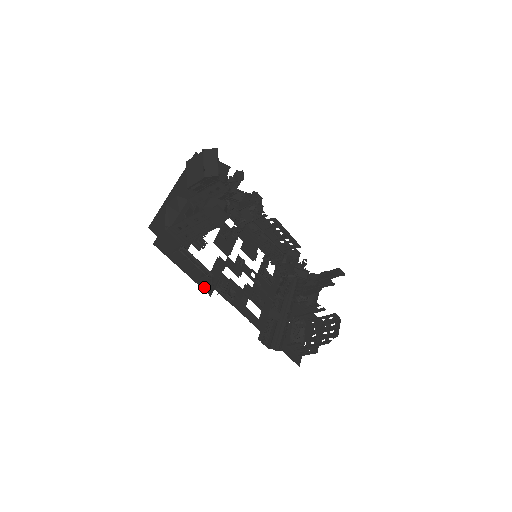
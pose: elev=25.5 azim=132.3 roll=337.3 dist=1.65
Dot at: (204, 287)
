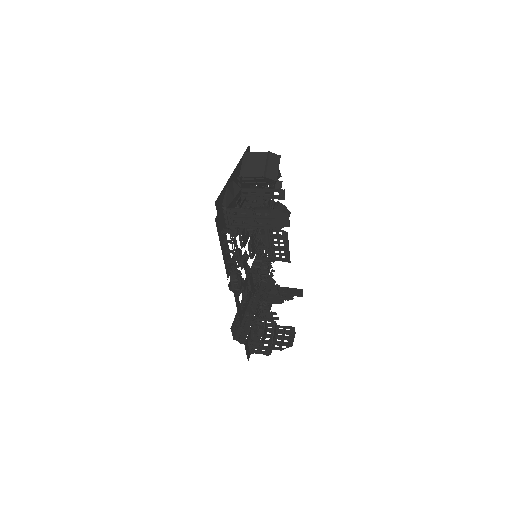
Dot at: (227, 271)
